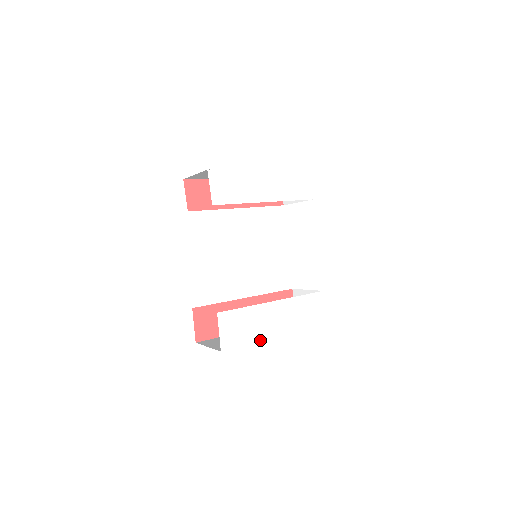
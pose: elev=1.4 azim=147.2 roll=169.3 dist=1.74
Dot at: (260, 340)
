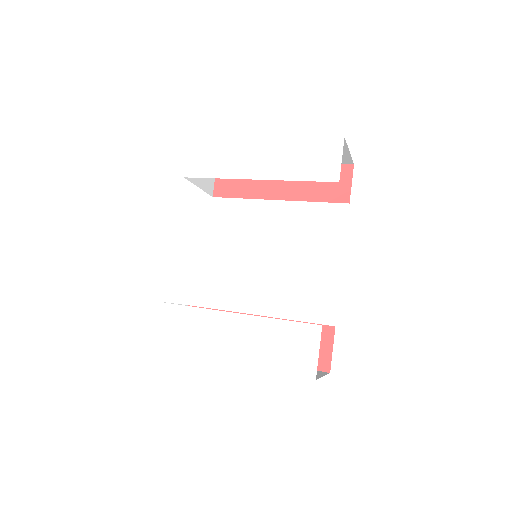
Dot at: (199, 357)
